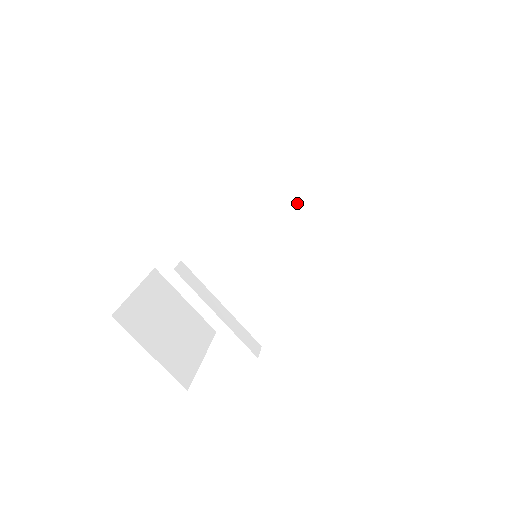
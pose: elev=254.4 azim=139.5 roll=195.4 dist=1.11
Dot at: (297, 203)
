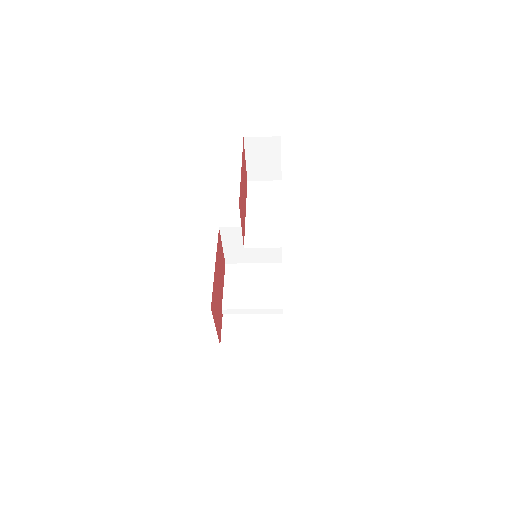
Dot at: occluded
